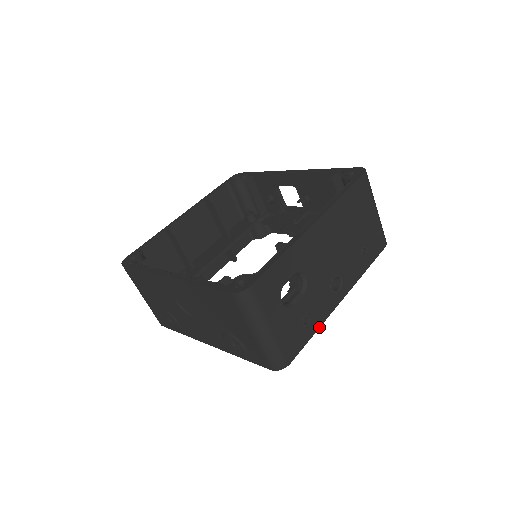
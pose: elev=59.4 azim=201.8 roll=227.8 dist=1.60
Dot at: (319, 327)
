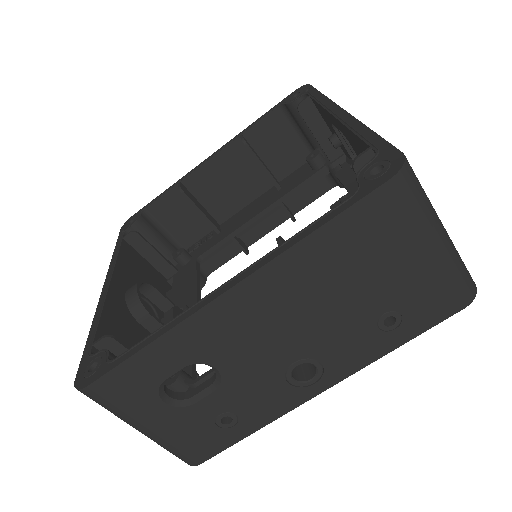
Dot at: (263, 426)
